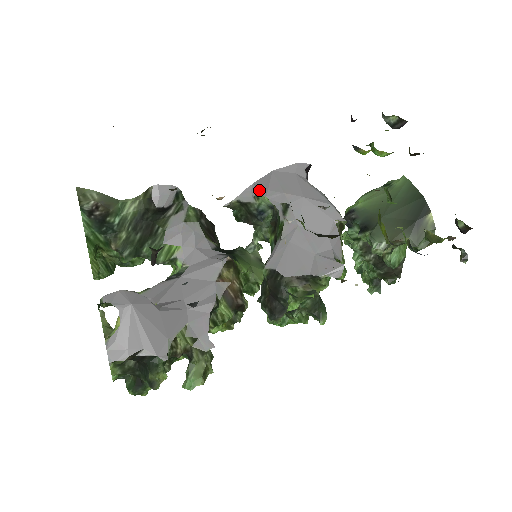
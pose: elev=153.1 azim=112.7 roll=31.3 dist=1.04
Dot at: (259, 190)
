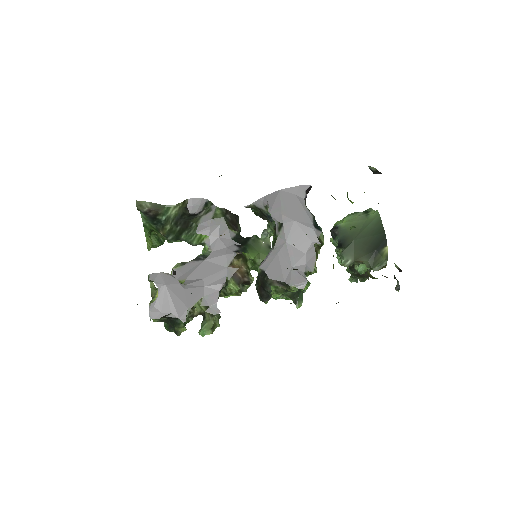
Dot at: (267, 204)
